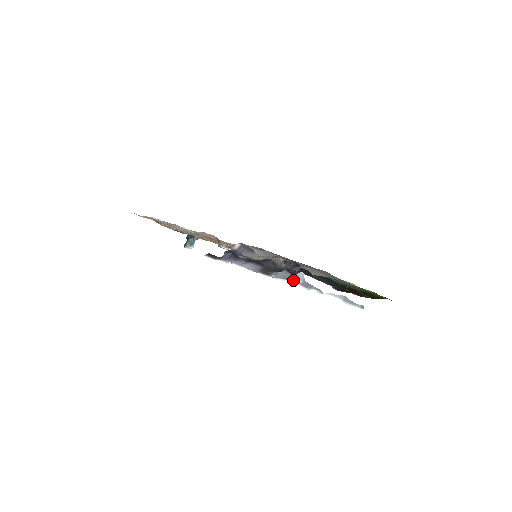
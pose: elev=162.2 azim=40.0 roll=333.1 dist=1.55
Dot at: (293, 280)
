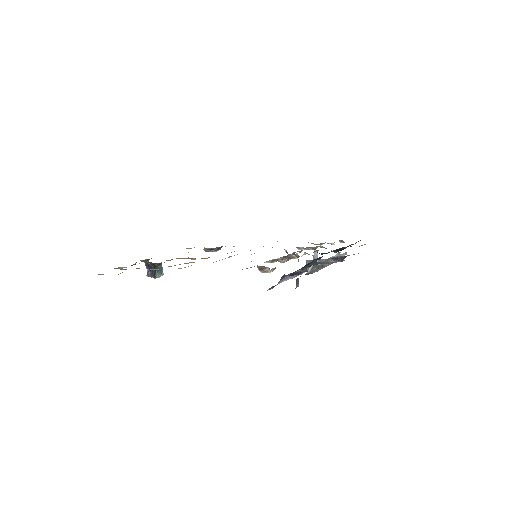
Dot at: occluded
